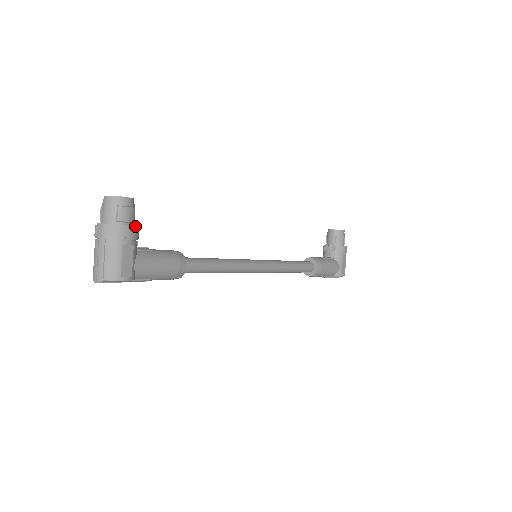
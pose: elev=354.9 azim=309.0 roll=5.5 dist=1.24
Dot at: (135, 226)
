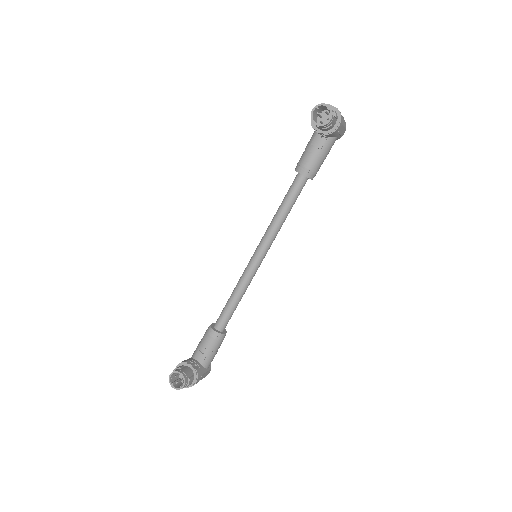
Dot at: (196, 378)
